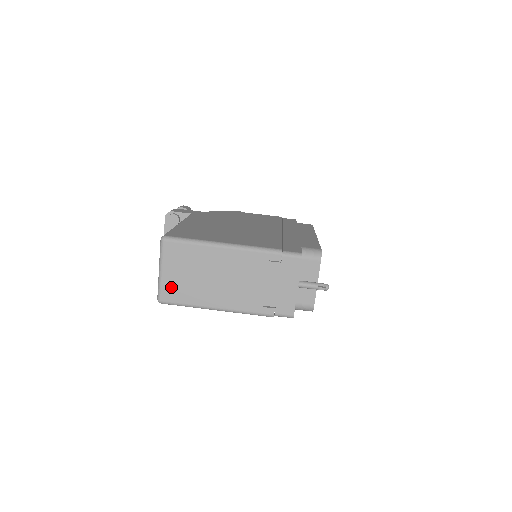
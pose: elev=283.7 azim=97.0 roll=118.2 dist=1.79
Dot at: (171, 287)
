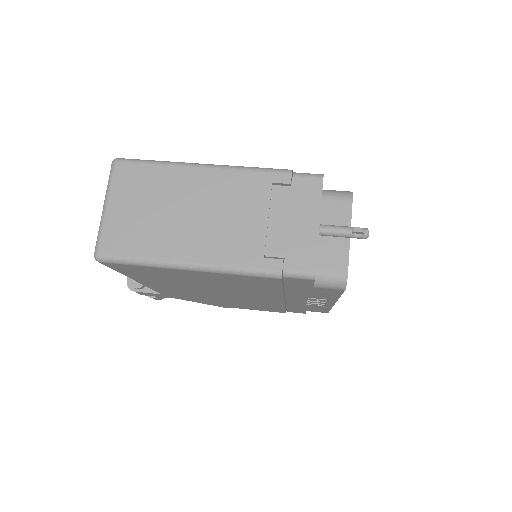
Dot at: (118, 231)
